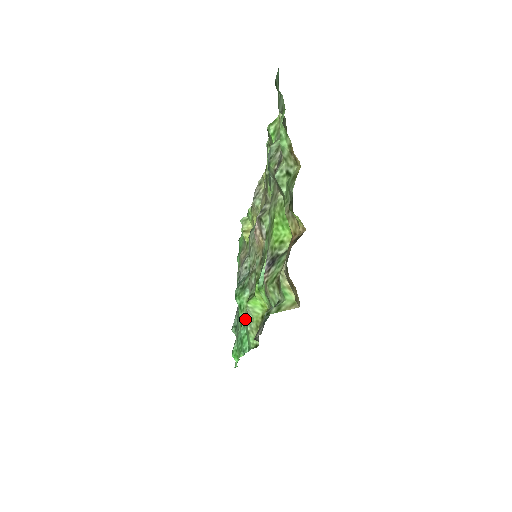
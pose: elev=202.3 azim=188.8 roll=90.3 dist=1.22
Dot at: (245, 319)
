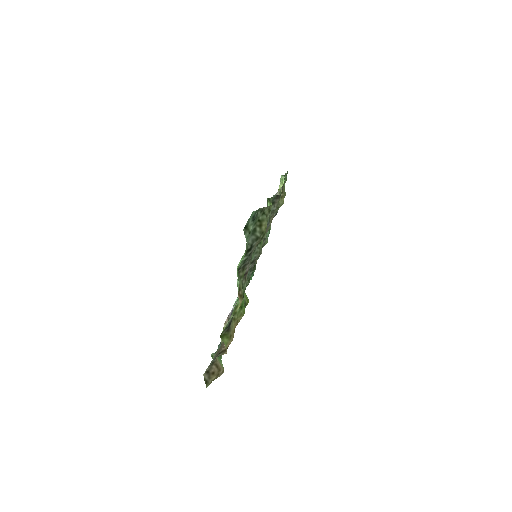
Dot at: occluded
